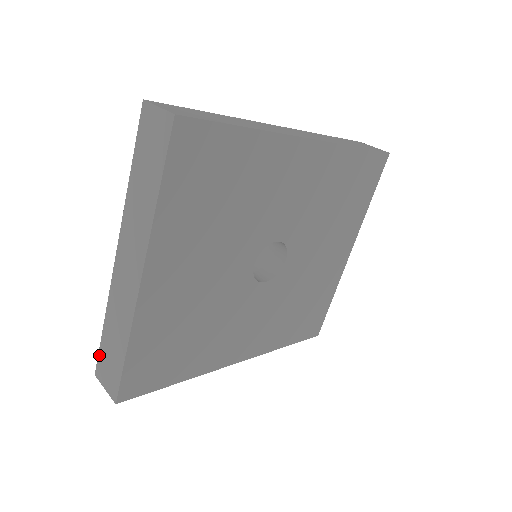
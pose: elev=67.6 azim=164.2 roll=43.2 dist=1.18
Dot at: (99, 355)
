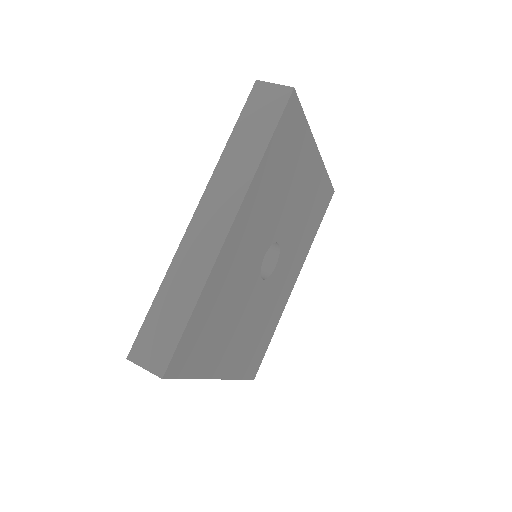
Dot at: occluded
